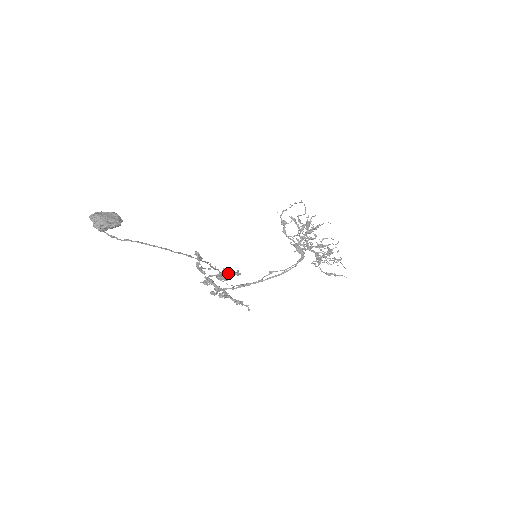
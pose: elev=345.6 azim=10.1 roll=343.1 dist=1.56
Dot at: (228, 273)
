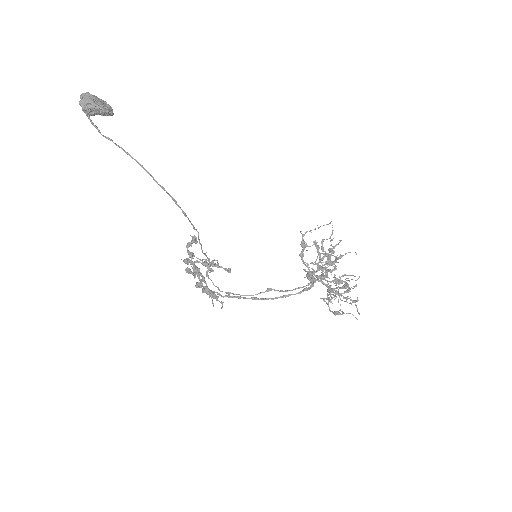
Dot at: (218, 266)
